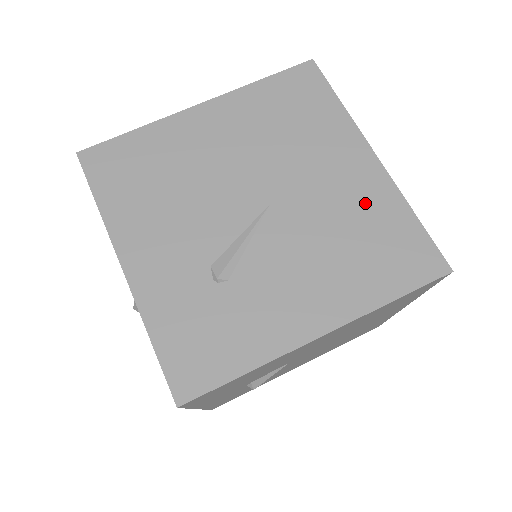
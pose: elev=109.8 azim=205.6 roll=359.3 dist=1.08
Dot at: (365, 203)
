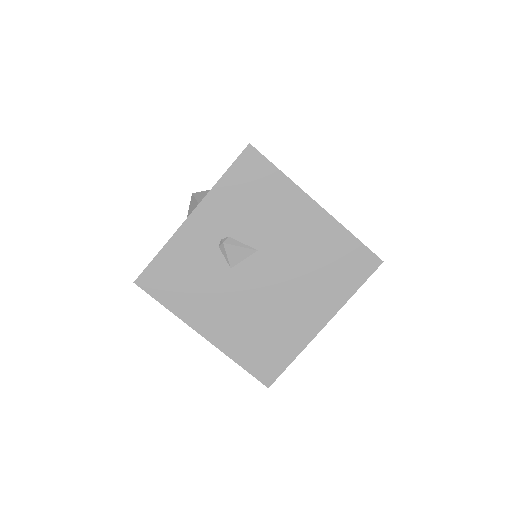
Dot at: occluded
